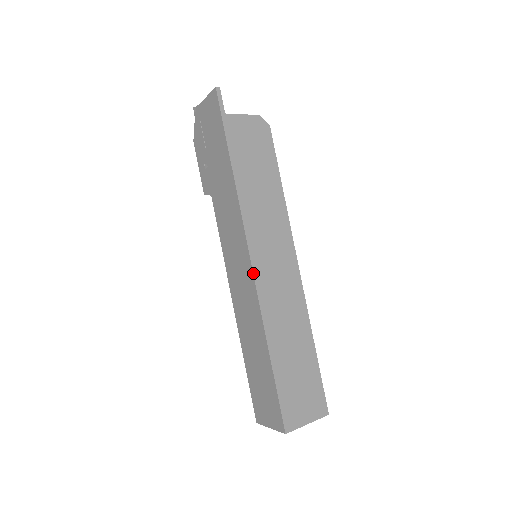
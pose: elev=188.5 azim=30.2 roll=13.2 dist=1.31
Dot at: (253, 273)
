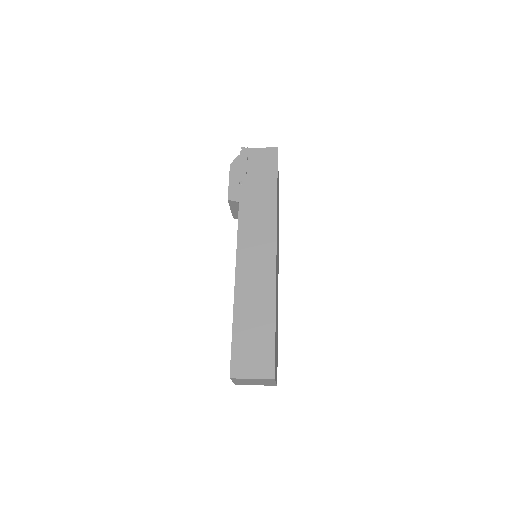
Dot at: (276, 259)
